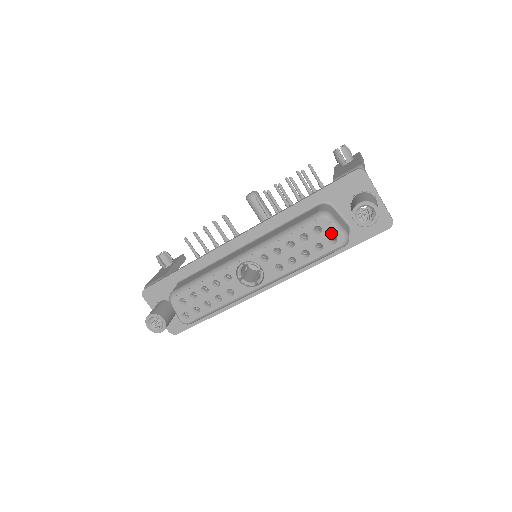
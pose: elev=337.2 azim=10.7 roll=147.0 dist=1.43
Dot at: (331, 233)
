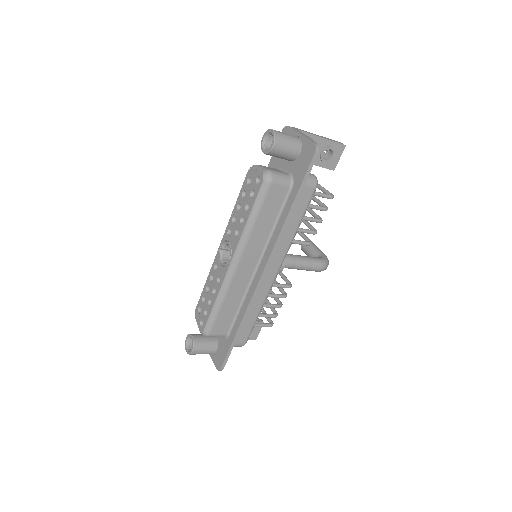
Dot at: (256, 176)
